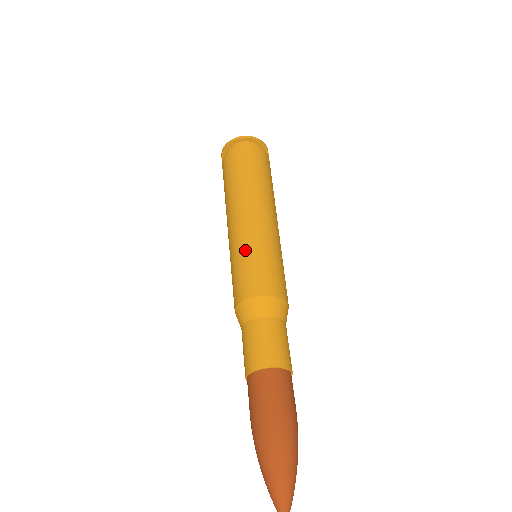
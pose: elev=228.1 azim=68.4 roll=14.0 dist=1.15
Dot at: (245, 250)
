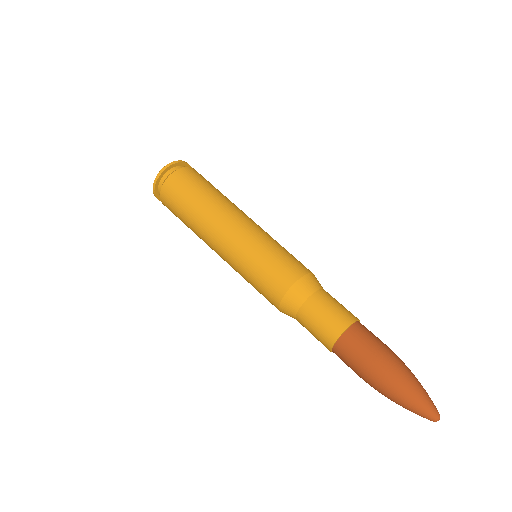
Dot at: (248, 261)
